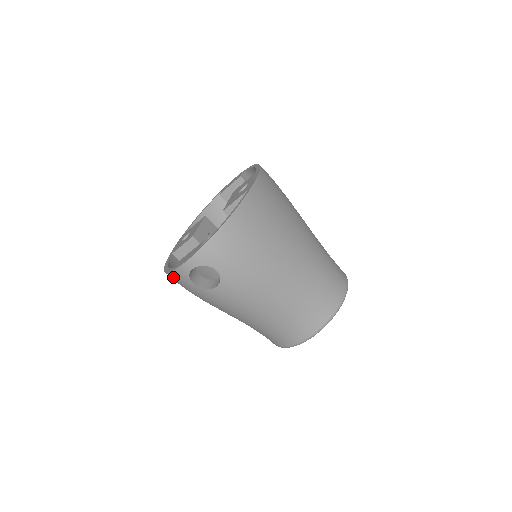
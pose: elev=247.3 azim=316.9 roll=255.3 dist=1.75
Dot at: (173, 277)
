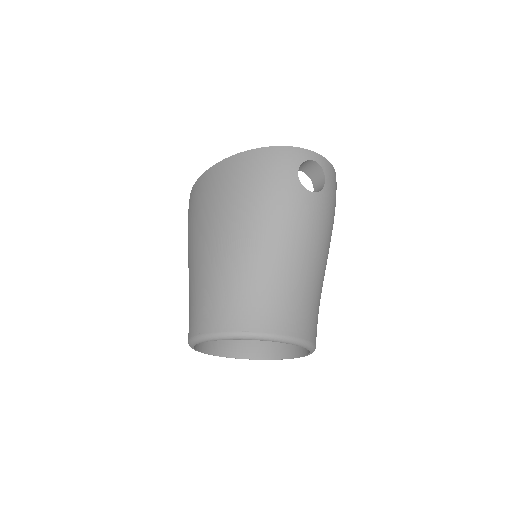
Dot at: (276, 152)
